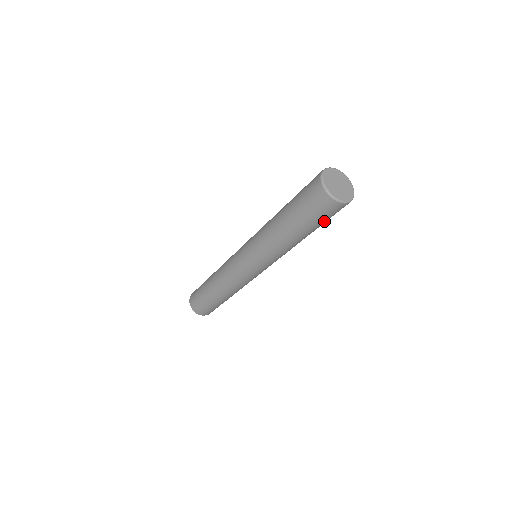
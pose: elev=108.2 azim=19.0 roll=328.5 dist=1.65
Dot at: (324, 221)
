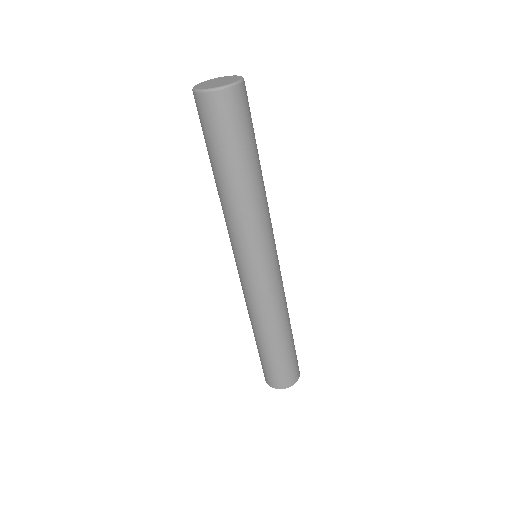
Dot at: (248, 130)
